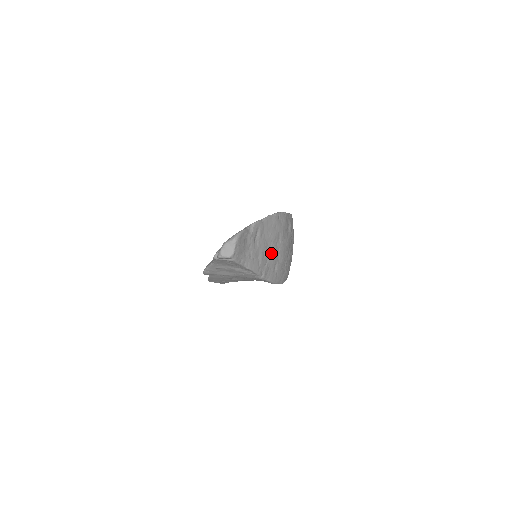
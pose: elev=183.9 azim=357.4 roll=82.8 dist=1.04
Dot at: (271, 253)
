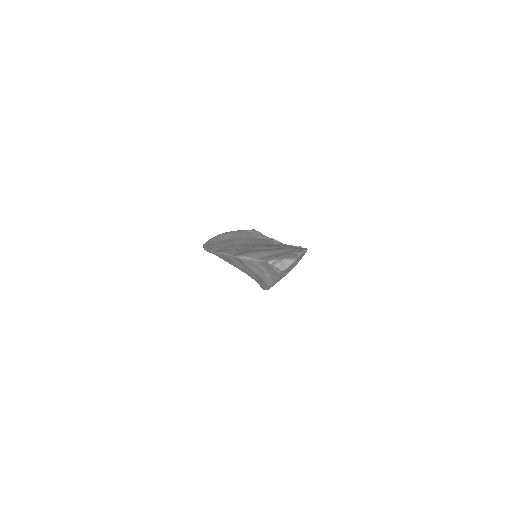
Dot at: (286, 273)
